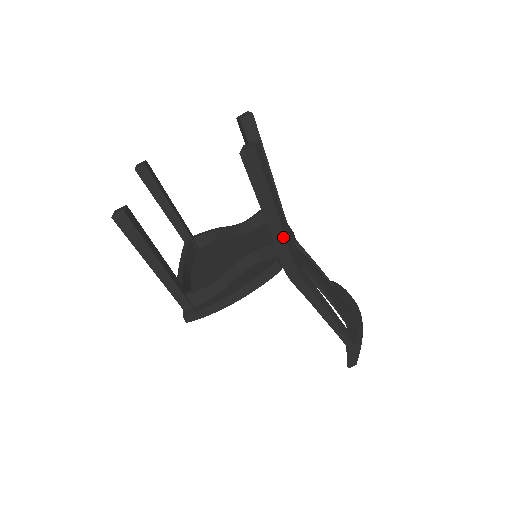
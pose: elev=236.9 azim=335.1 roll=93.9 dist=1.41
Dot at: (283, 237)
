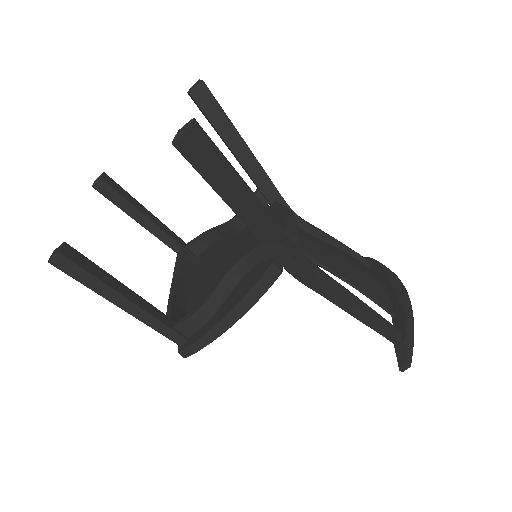
Dot at: (270, 233)
